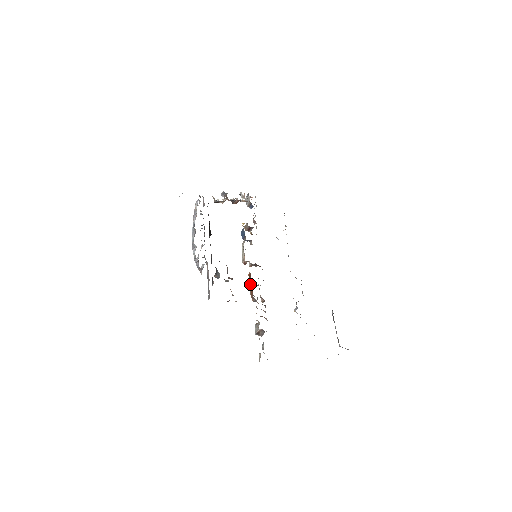
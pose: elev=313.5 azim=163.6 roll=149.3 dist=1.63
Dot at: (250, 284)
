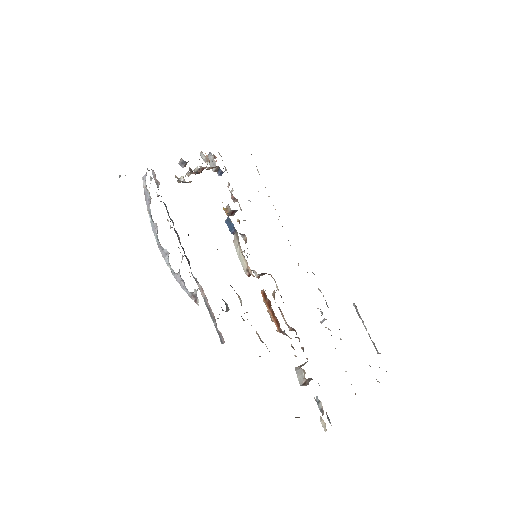
Dot at: (270, 310)
